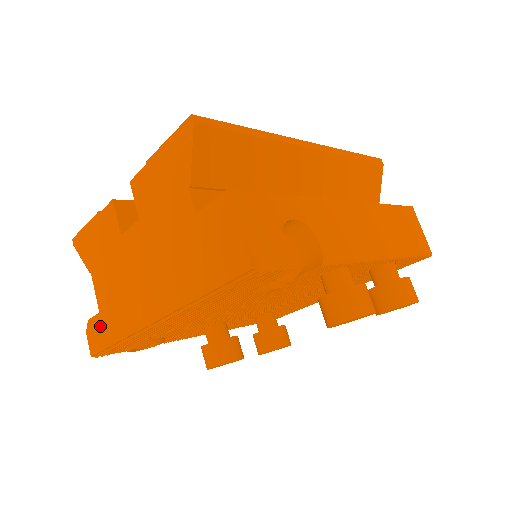
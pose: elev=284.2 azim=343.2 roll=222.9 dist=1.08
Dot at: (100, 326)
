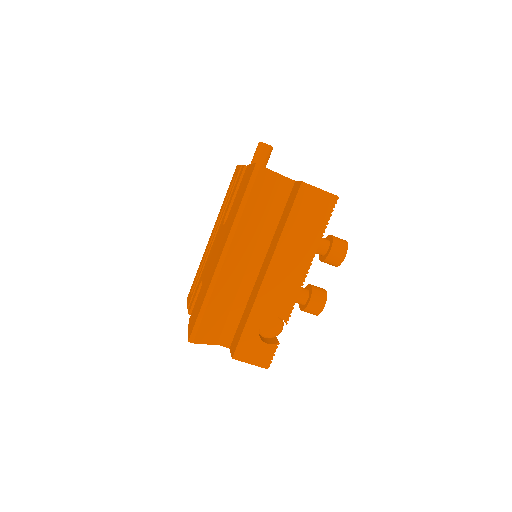
Dot at: occluded
